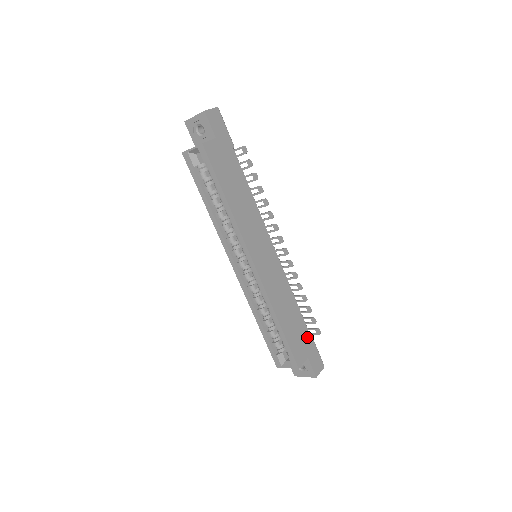
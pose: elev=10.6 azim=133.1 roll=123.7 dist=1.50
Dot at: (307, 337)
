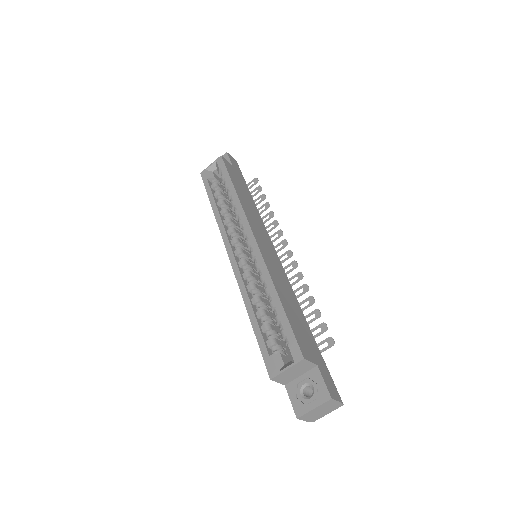
Dot at: (315, 348)
